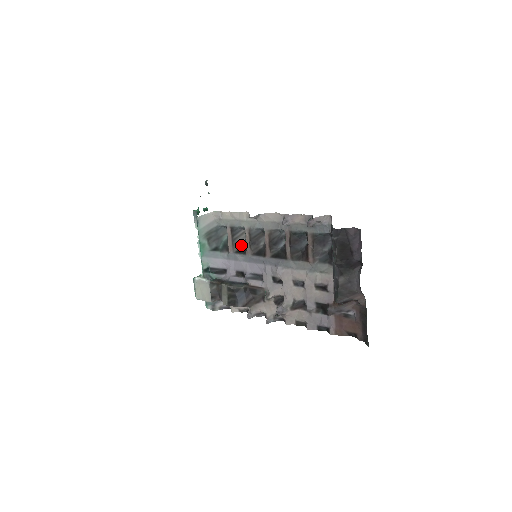
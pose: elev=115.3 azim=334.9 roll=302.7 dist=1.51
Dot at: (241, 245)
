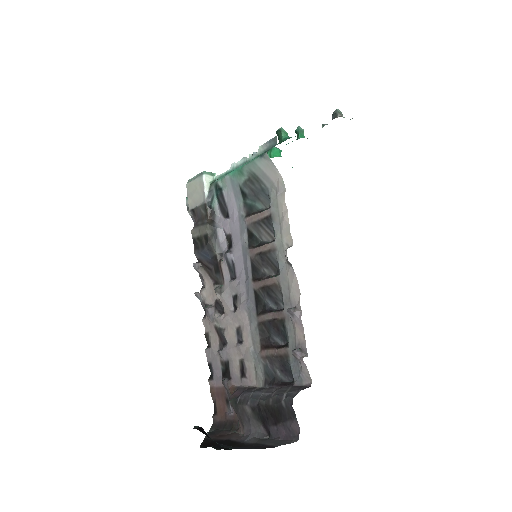
Dot at: (258, 235)
